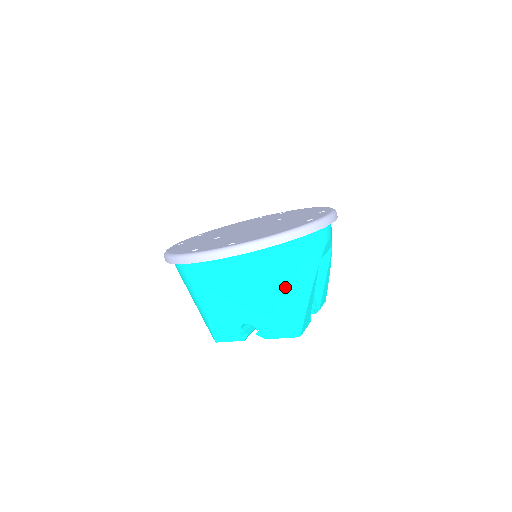
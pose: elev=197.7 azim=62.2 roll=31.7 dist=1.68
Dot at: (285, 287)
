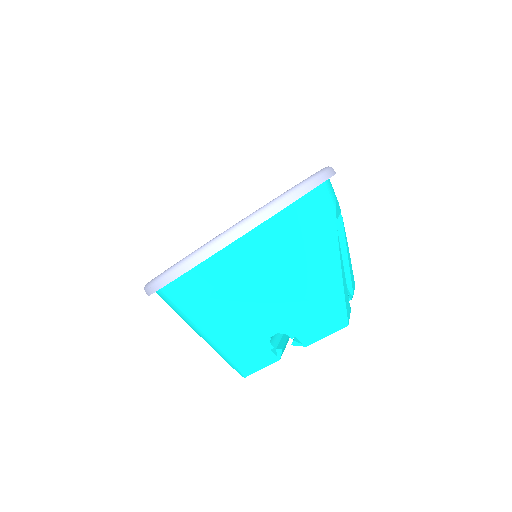
Dot at: (308, 265)
